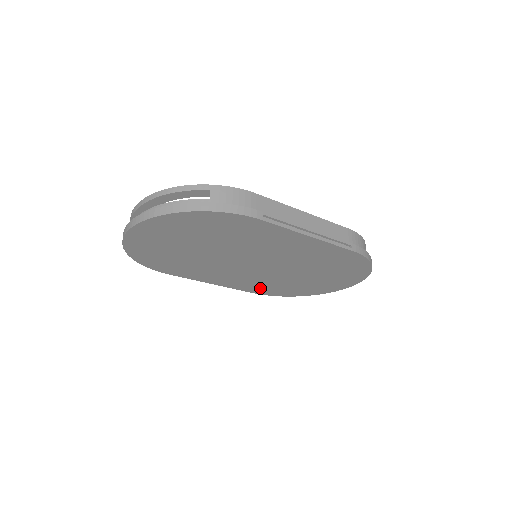
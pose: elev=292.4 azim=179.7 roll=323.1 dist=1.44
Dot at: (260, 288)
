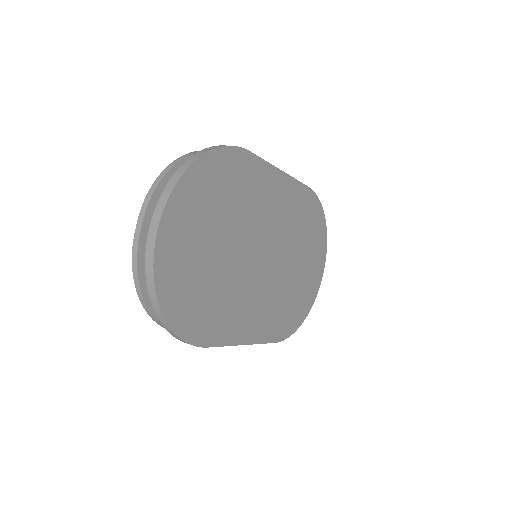
Dot at: (277, 324)
